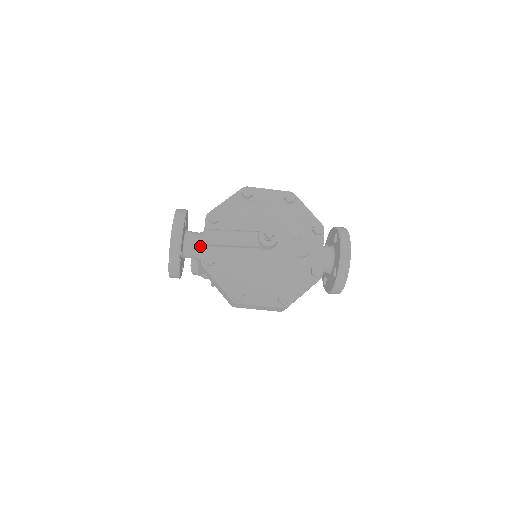
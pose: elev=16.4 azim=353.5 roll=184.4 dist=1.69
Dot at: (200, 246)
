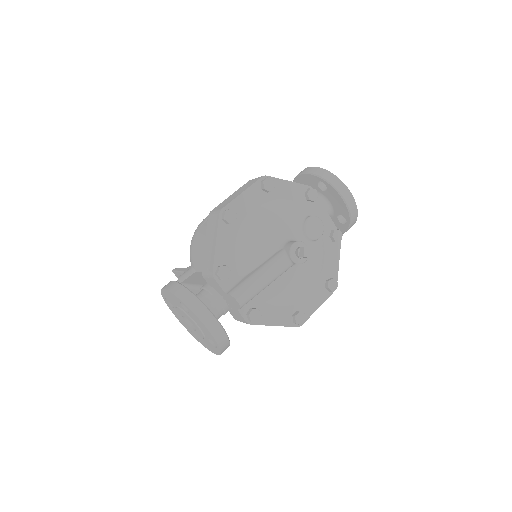
Dot at: (224, 305)
